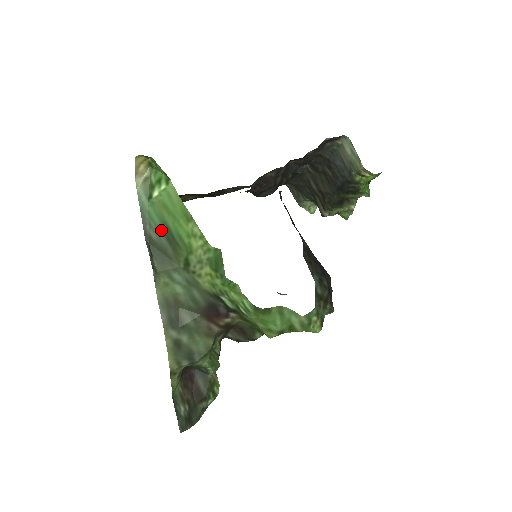
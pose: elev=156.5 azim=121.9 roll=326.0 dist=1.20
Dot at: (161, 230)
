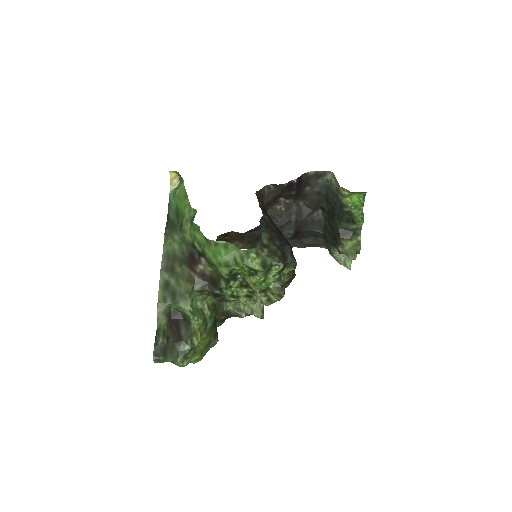
Dot at: (175, 211)
